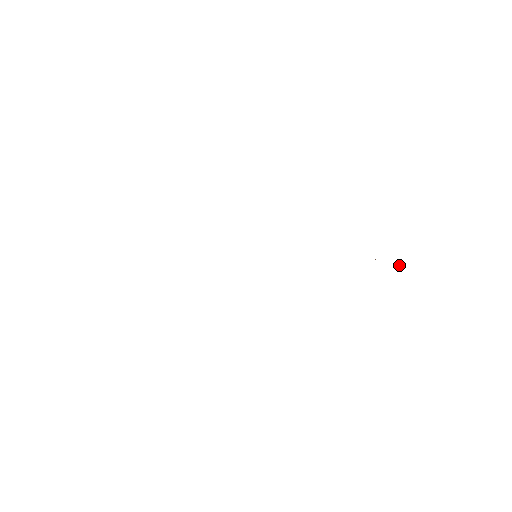
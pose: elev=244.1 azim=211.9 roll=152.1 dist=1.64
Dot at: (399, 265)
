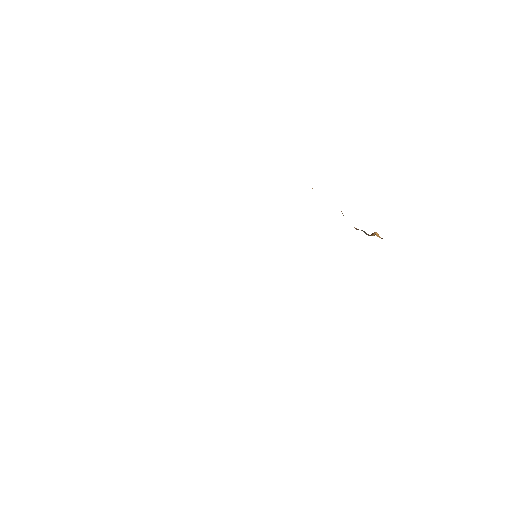
Dot at: (376, 234)
